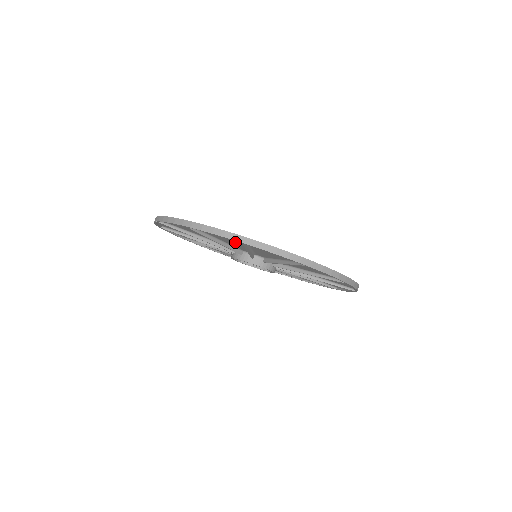
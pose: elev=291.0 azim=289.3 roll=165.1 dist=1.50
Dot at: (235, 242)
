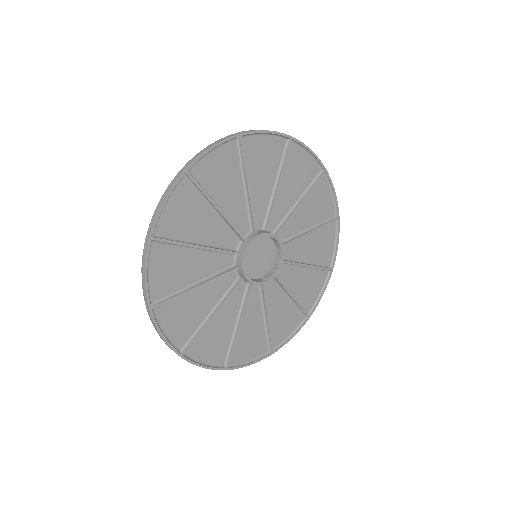
Dot at: (232, 179)
